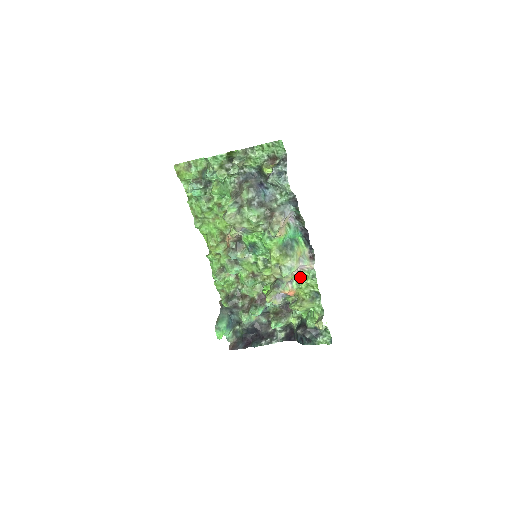
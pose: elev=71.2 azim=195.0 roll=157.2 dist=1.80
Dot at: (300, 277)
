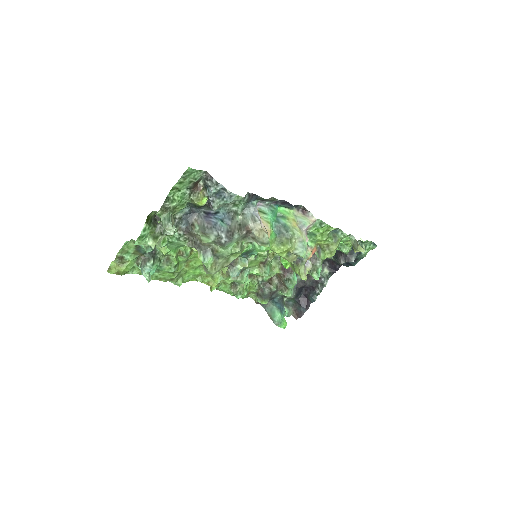
Dot at: (310, 235)
